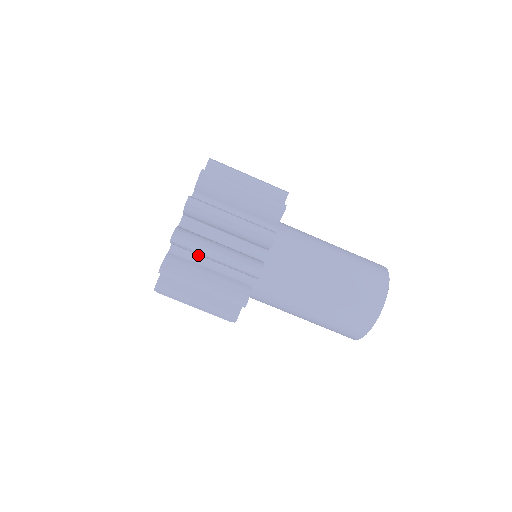
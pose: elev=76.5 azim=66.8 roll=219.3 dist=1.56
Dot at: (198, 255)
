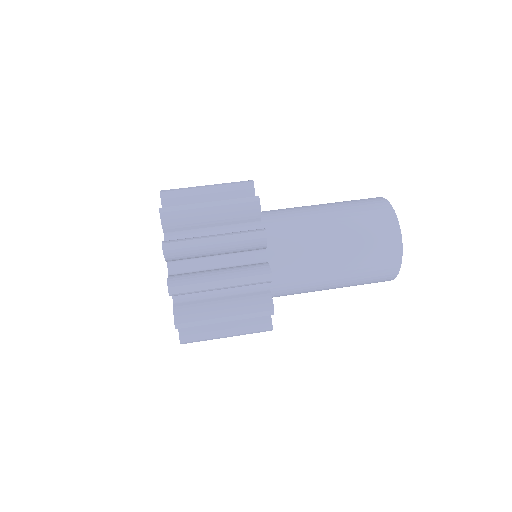
Dot at: occluded
